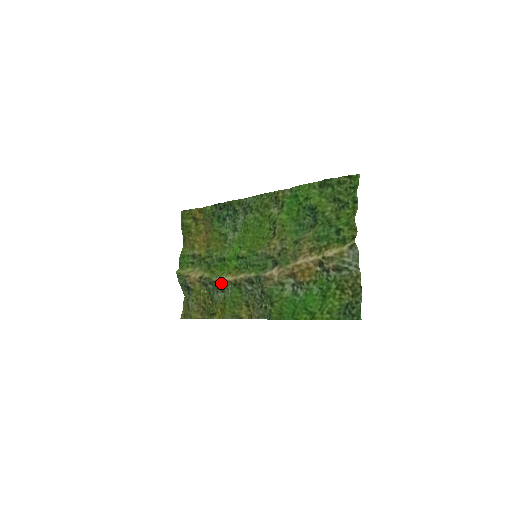
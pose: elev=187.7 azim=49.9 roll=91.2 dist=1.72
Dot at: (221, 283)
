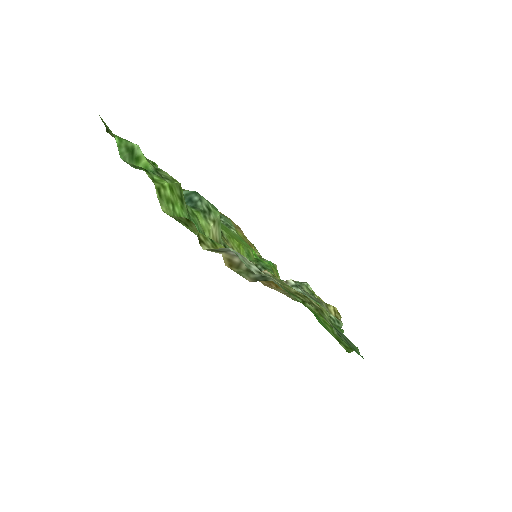
Dot at: occluded
